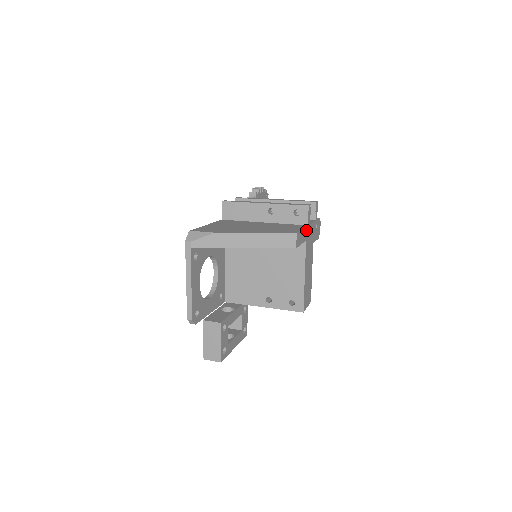
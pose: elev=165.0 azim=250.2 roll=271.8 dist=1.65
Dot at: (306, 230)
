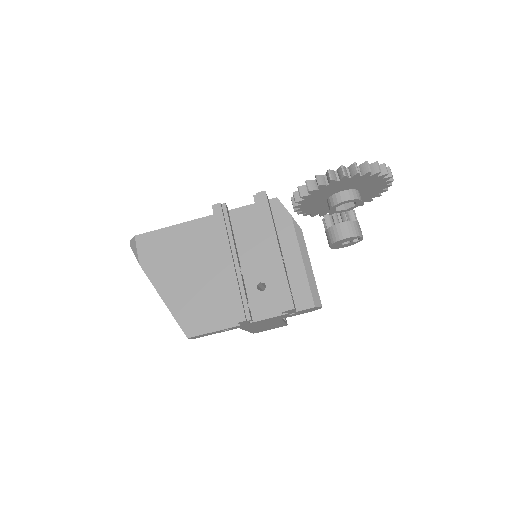
Dot at: (236, 327)
